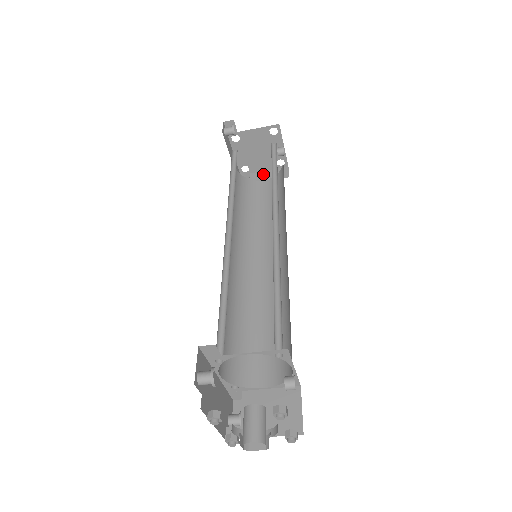
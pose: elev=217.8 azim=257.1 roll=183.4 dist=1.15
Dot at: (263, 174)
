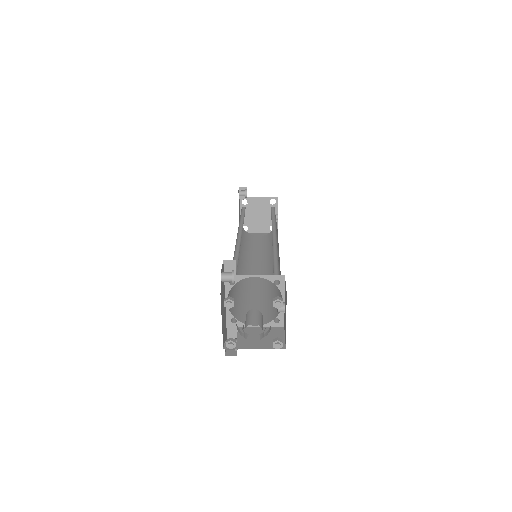
Dot at: (258, 234)
